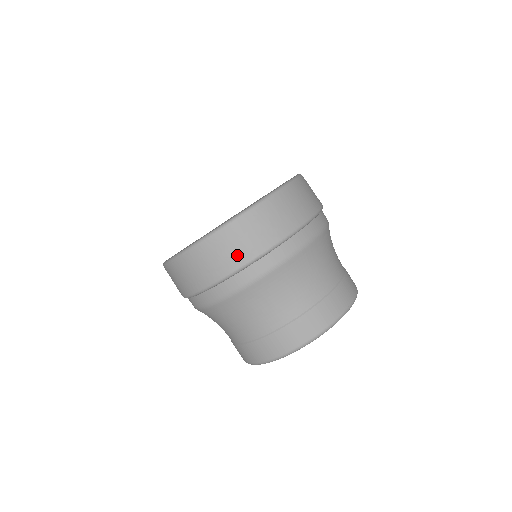
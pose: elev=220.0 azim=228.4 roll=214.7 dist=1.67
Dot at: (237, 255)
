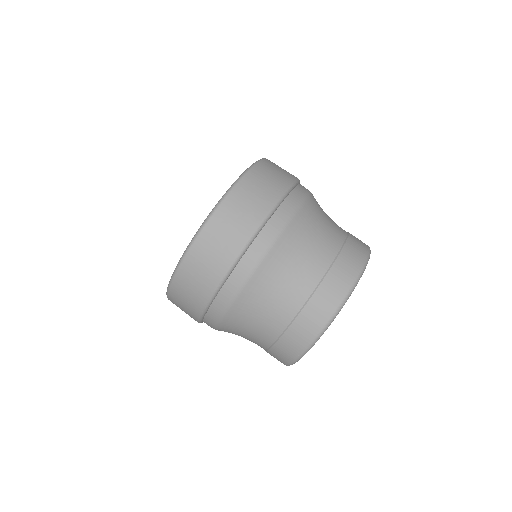
Dot at: (209, 276)
